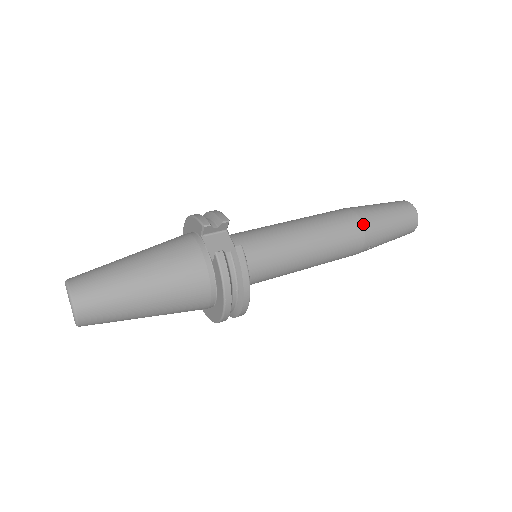
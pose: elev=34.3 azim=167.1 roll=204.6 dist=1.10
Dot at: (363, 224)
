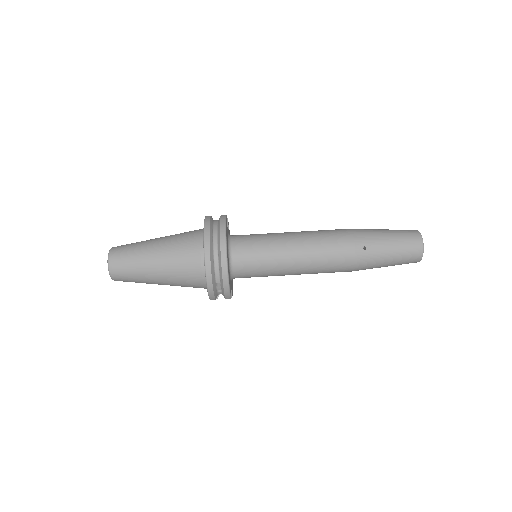
Dot at: (351, 229)
